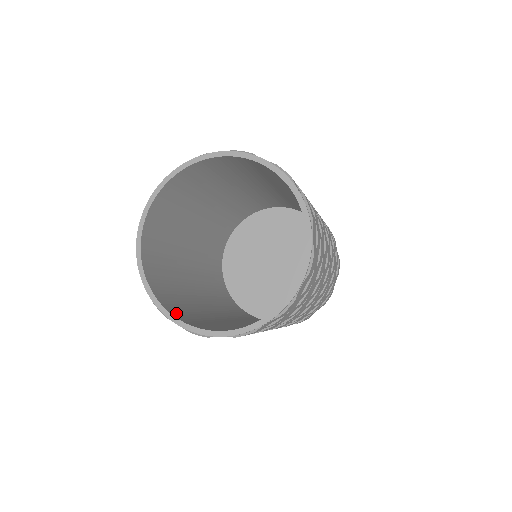
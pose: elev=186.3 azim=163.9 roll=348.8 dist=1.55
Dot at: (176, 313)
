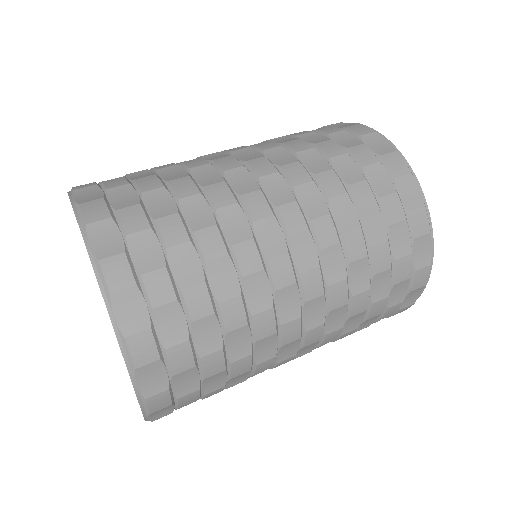
Dot at: occluded
